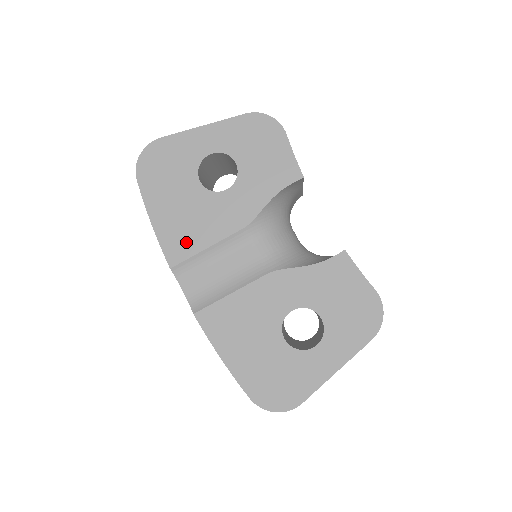
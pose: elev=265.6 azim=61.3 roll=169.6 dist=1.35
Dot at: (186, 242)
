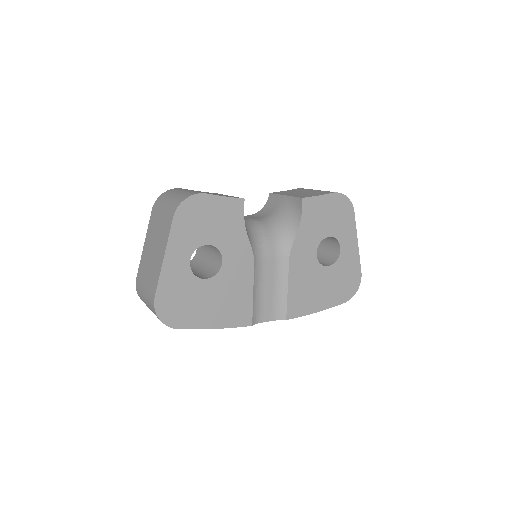
Dot at: (242, 307)
